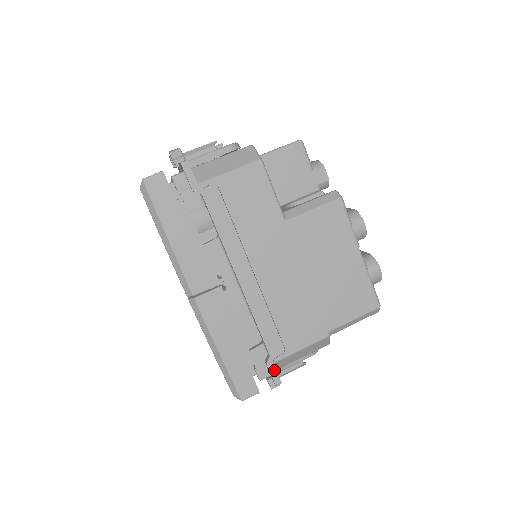
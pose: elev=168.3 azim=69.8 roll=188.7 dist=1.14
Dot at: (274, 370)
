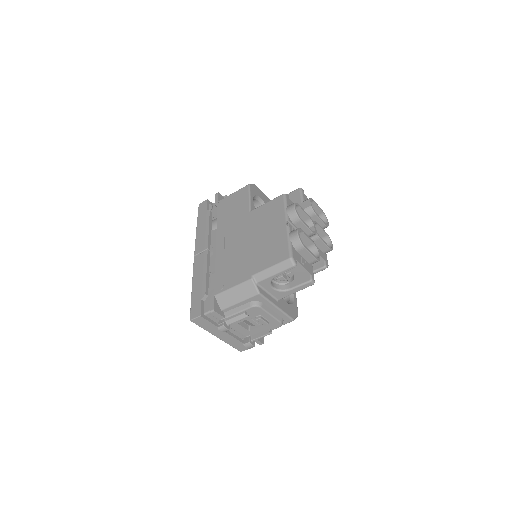
Dot at: (213, 300)
